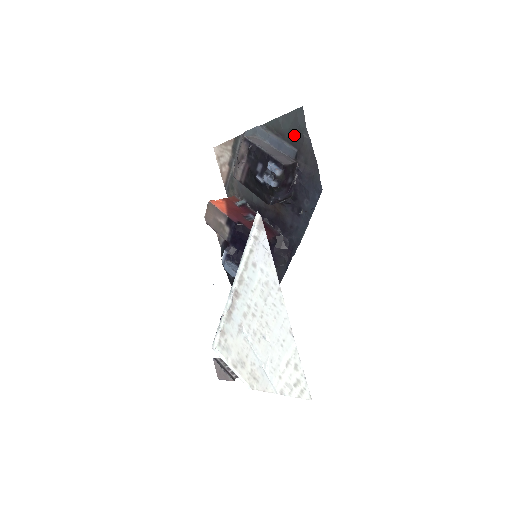
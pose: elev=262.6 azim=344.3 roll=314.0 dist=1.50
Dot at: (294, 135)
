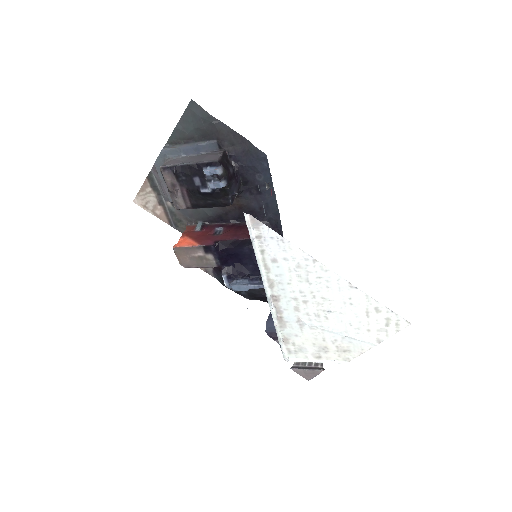
Dot at: (203, 130)
